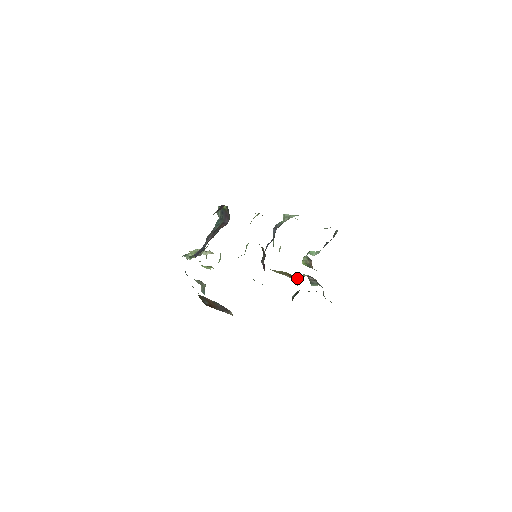
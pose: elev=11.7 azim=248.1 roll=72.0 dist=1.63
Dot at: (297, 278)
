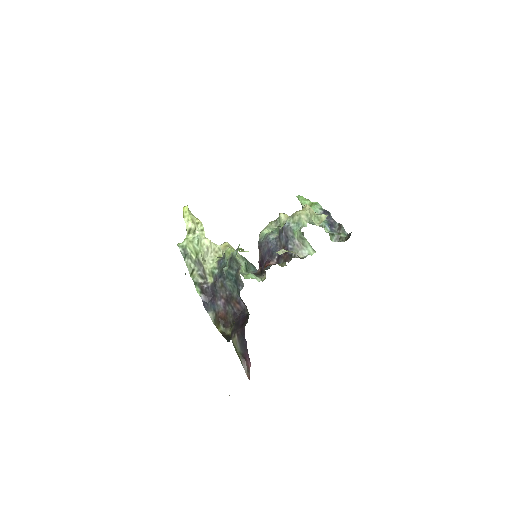
Dot at: occluded
